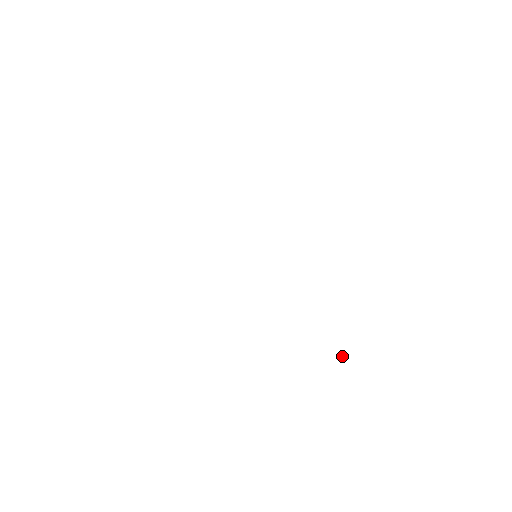
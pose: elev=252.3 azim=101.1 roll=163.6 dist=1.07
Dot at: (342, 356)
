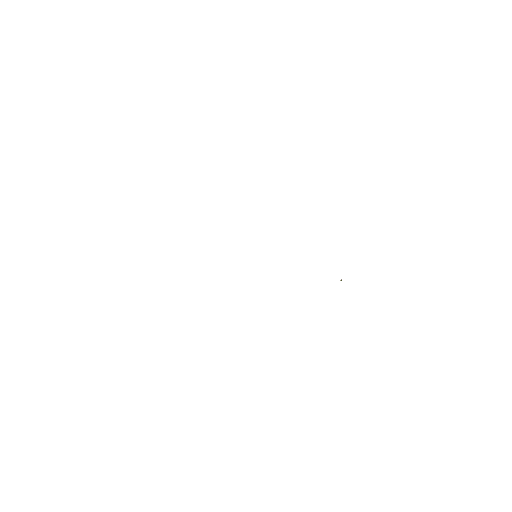
Dot at: (340, 280)
